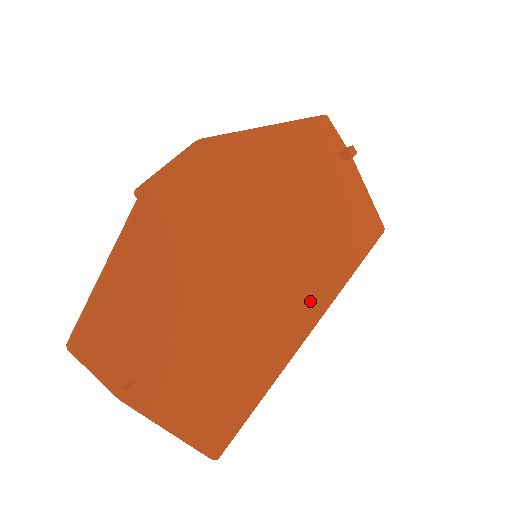
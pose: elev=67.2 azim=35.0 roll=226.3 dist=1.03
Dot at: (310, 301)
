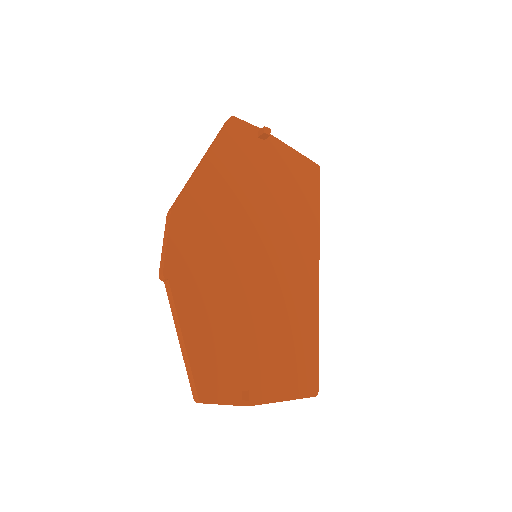
Dot at: (306, 257)
